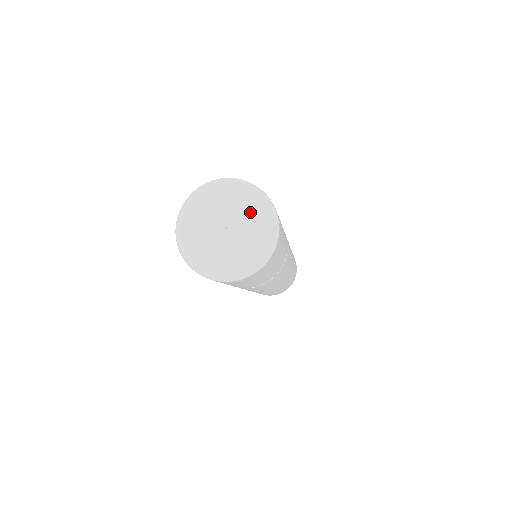
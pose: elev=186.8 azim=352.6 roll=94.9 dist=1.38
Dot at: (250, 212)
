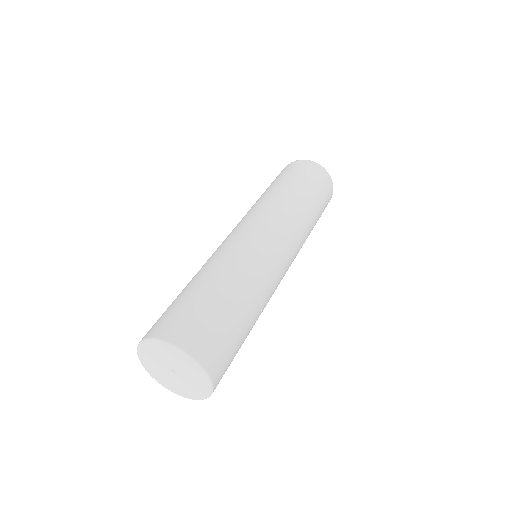
Dot at: (192, 375)
